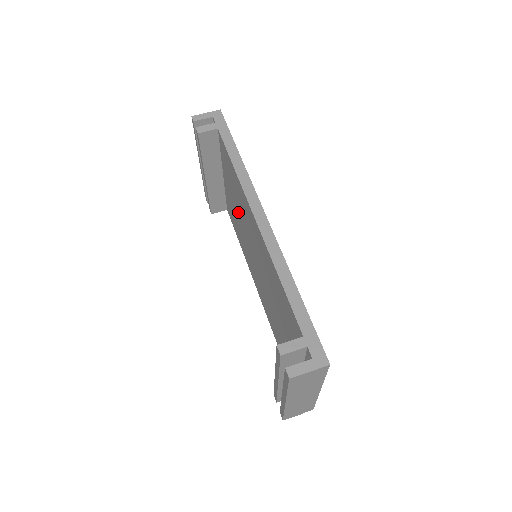
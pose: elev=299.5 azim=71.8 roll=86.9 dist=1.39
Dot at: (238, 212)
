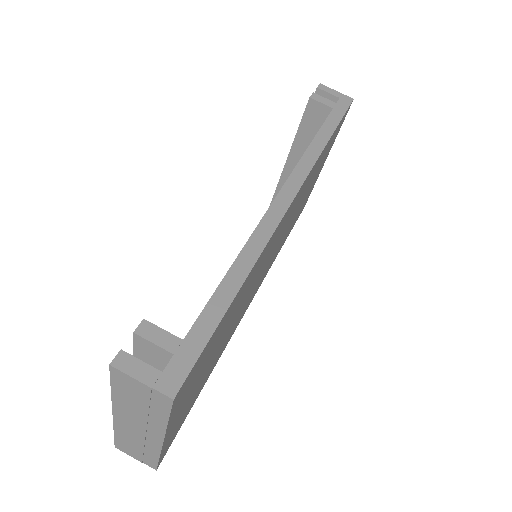
Dot at: occluded
